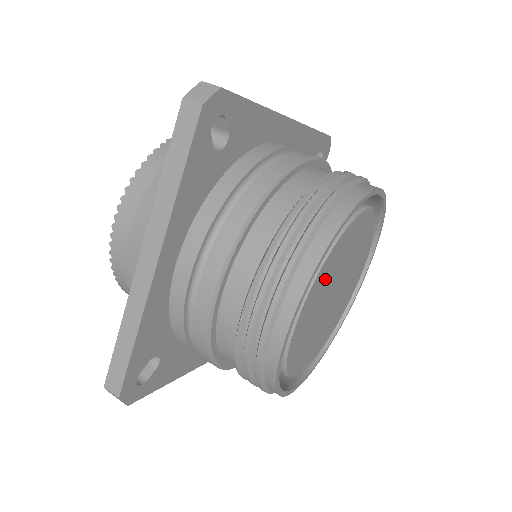
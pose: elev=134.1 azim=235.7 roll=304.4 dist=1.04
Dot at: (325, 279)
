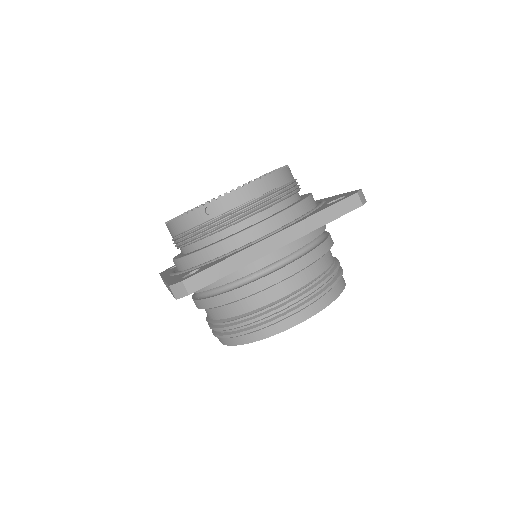
Dot at: occluded
